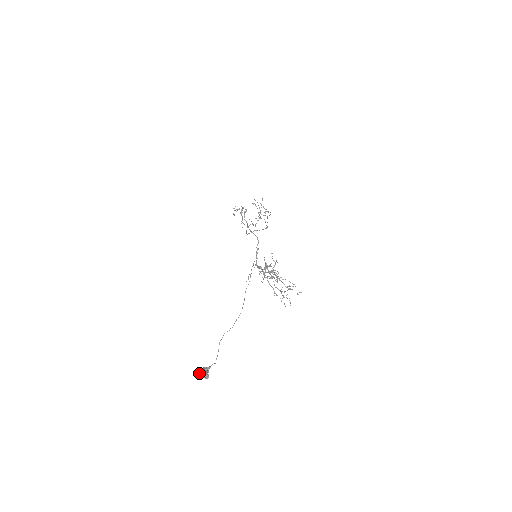
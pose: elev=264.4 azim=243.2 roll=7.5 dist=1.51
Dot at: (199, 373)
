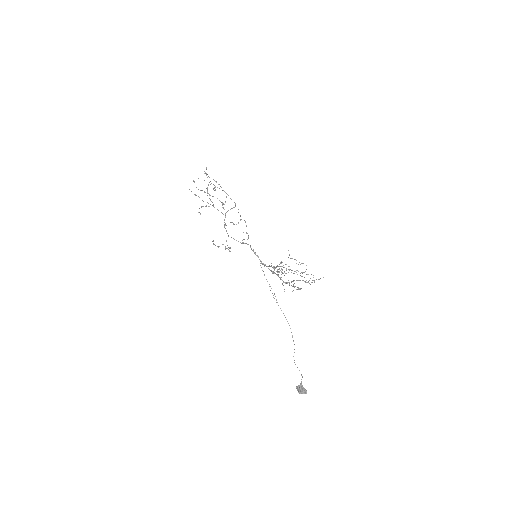
Dot at: occluded
